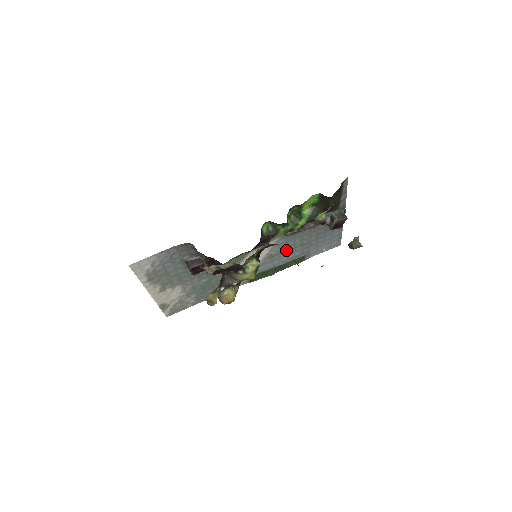
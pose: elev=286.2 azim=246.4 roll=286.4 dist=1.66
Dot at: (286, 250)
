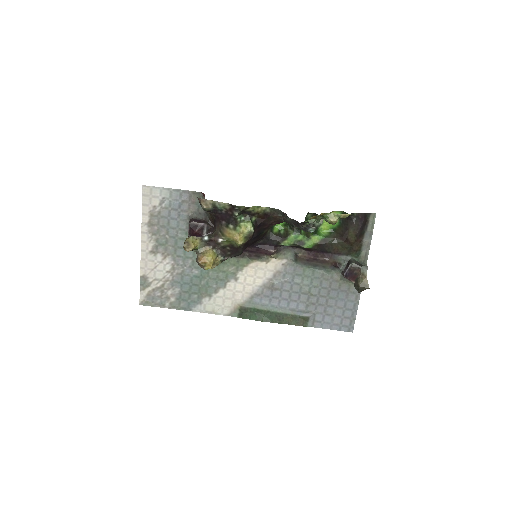
Dot at: (290, 290)
